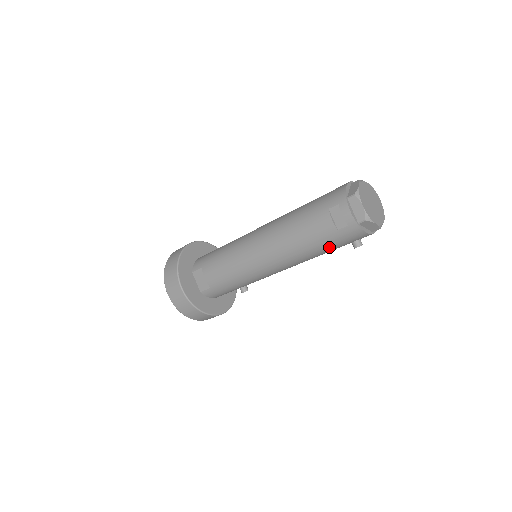
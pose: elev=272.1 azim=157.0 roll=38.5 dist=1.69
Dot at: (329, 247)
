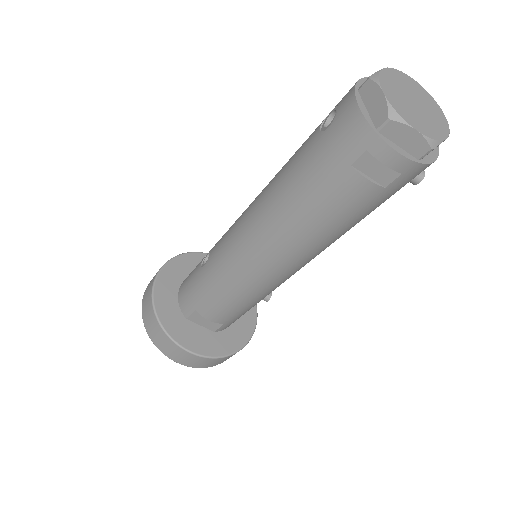
Dot at: (374, 209)
